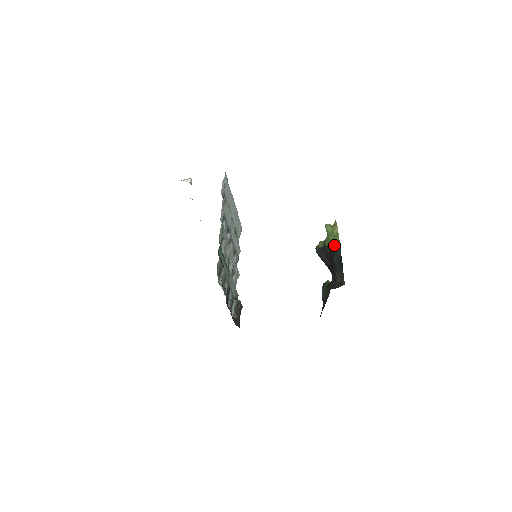
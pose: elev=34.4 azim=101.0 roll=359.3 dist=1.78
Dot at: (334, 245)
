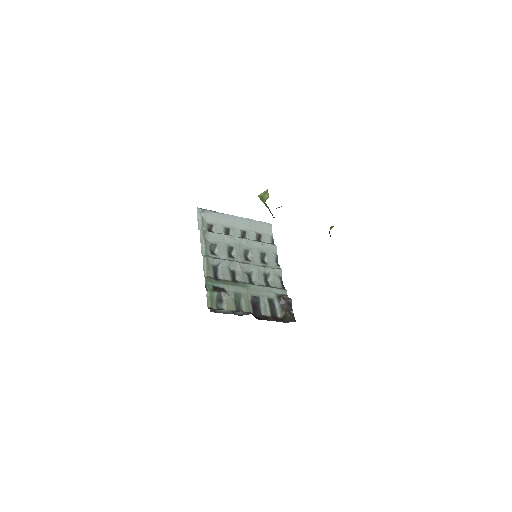
Dot at: (270, 212)
